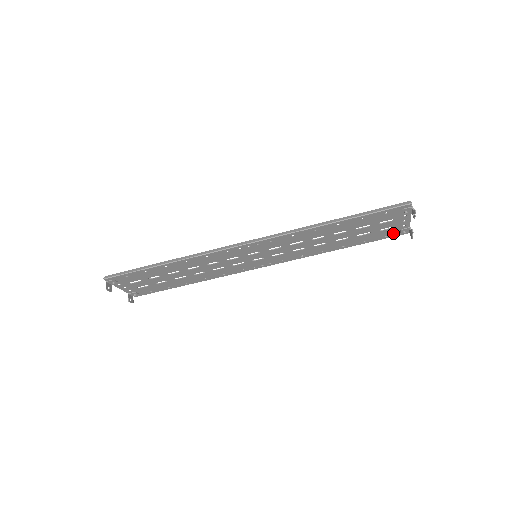
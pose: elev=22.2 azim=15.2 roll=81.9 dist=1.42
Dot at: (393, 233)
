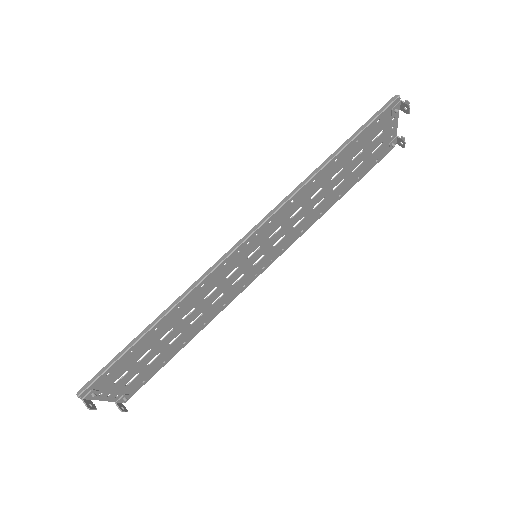
Dot at: (382, 153)
